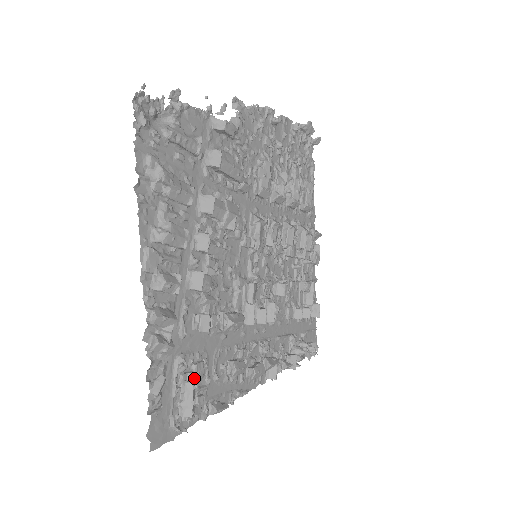
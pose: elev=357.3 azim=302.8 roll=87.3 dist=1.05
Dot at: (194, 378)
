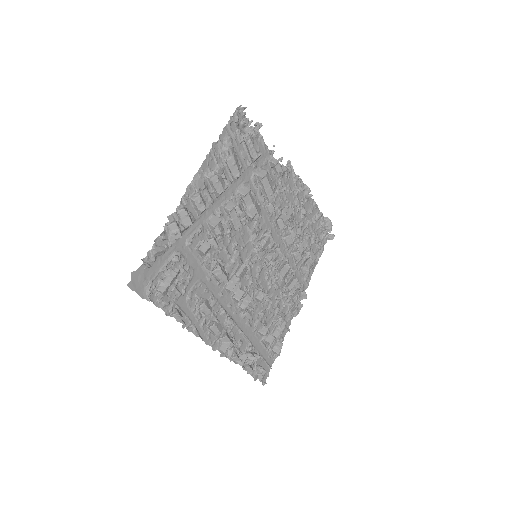
Dot at: (178, 276)
